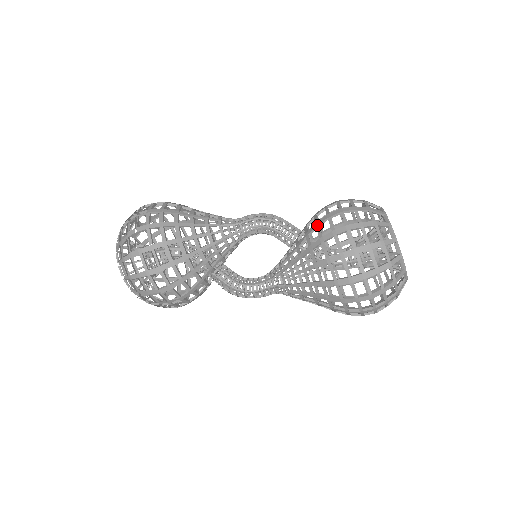
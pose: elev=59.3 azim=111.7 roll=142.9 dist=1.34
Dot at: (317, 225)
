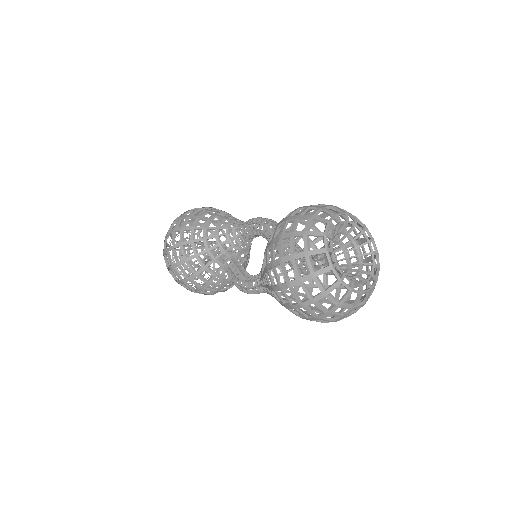
Dot at: occluded
